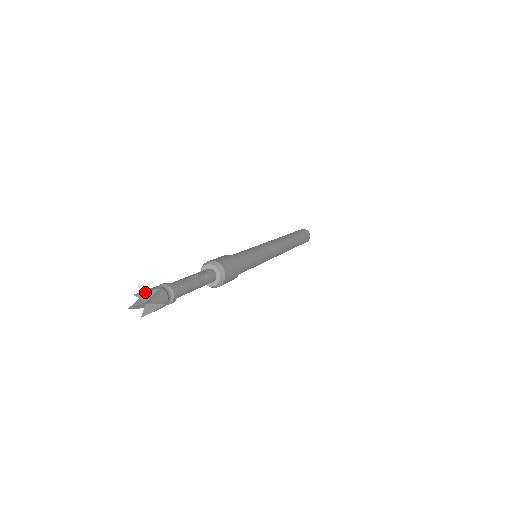
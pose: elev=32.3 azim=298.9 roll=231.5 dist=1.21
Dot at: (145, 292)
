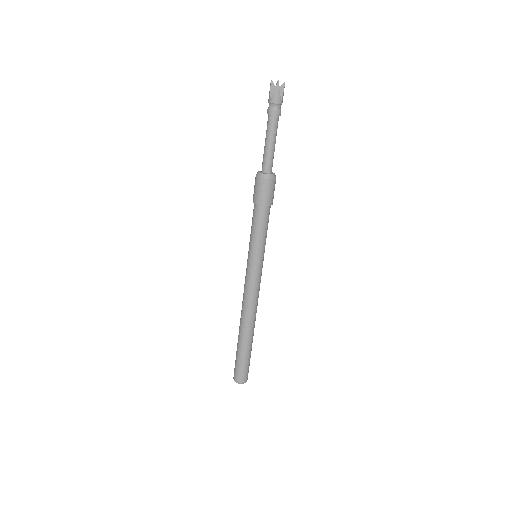
Dot at: occluded
